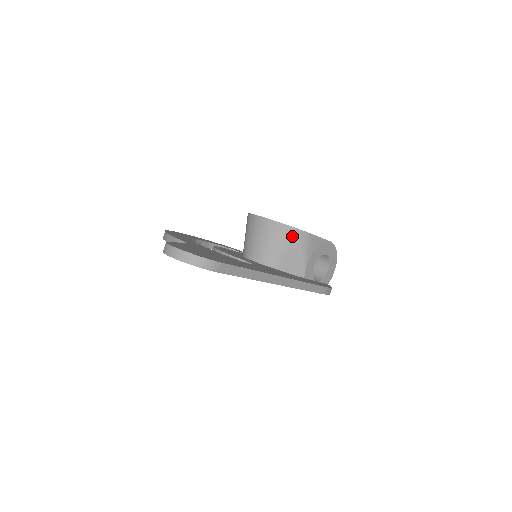
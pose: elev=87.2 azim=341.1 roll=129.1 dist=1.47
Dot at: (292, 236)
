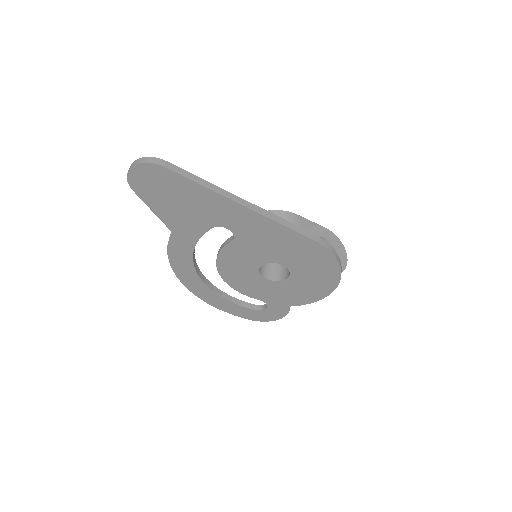
Dot at: occluded
